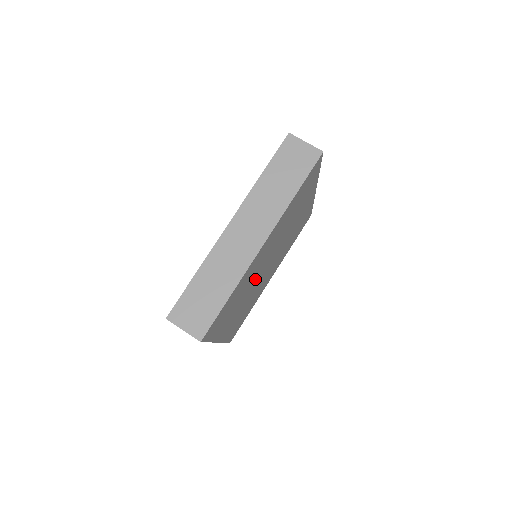
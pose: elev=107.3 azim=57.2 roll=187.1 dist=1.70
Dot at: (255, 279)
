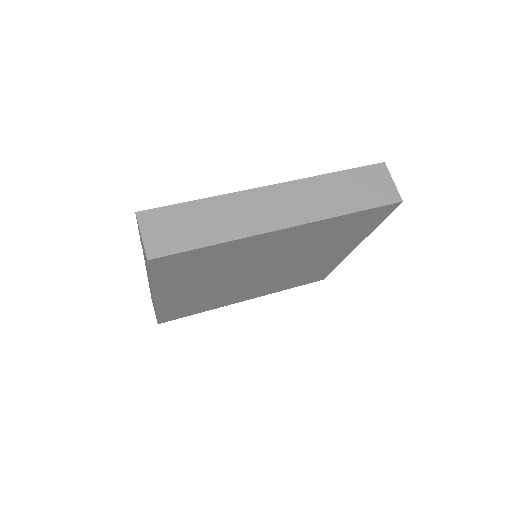
Dot at: (240, 270)
